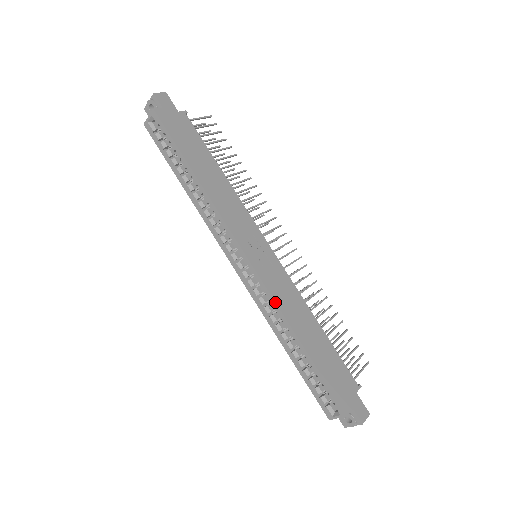
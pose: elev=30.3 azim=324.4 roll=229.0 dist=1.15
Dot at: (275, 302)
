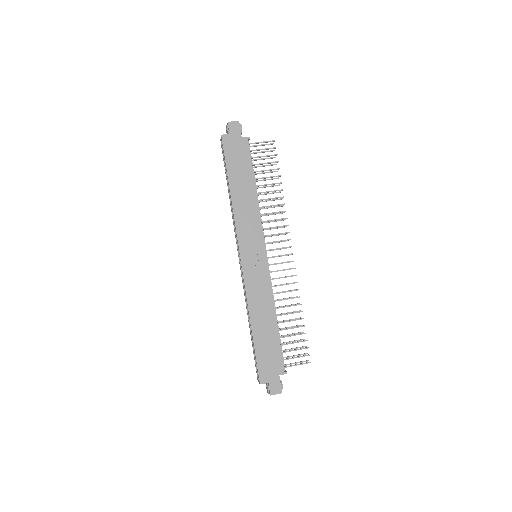
Dot at: (246, 292)
